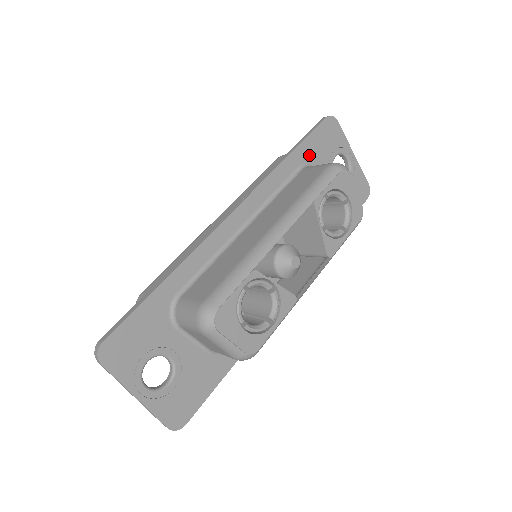
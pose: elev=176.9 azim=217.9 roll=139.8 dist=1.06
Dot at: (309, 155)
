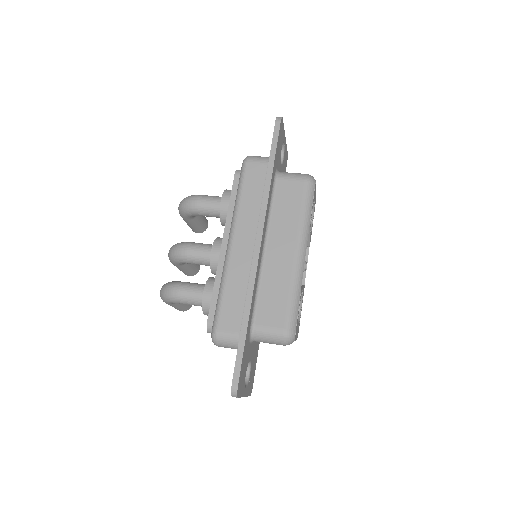
Dot at: (276, 162)
